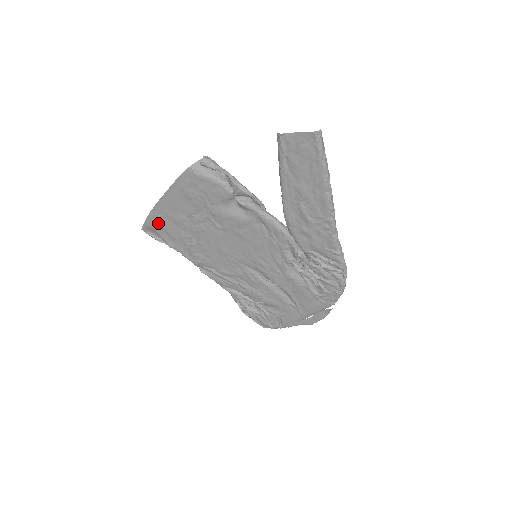
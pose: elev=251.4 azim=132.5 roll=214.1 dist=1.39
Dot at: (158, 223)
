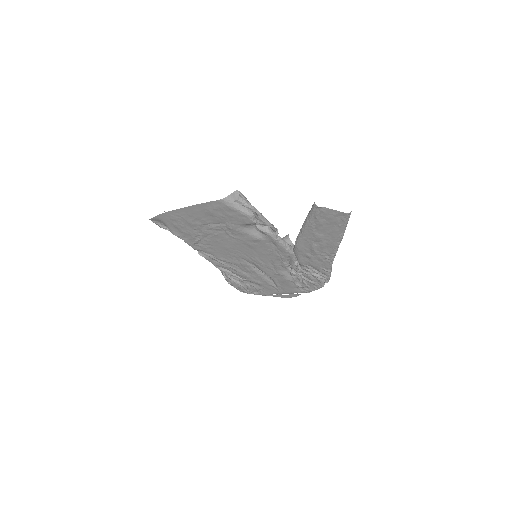
Dot at: (170, 220)
